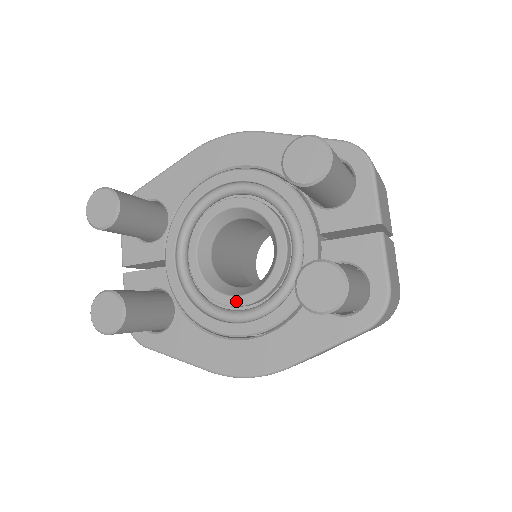
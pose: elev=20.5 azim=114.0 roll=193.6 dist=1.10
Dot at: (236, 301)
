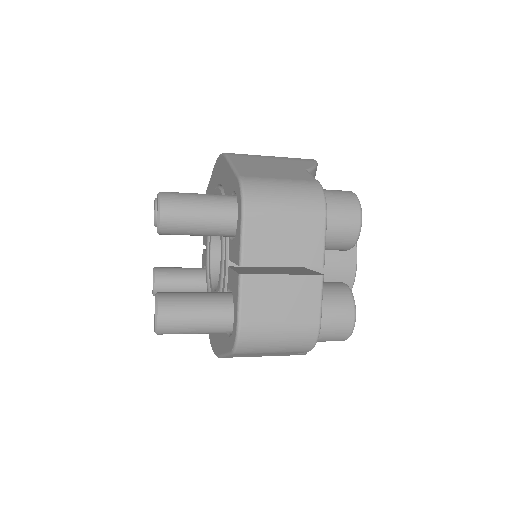
Dot at: occluded
